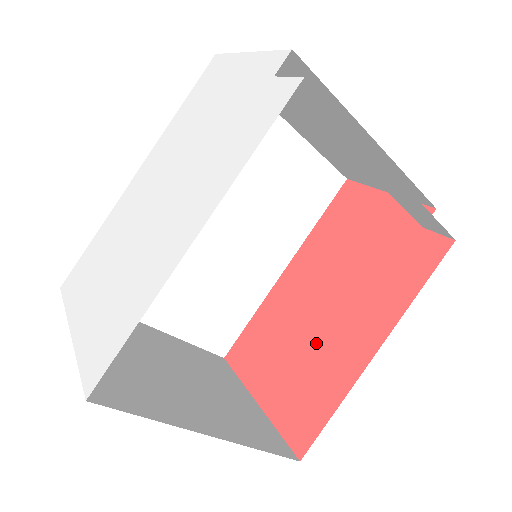
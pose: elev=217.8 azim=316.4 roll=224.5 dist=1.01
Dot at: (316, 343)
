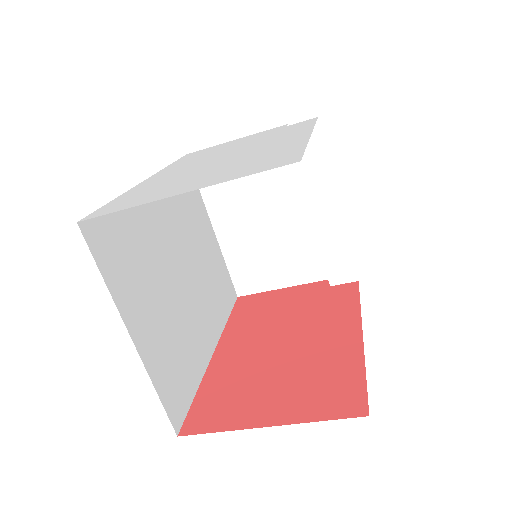
Dot at: (301, 359)
